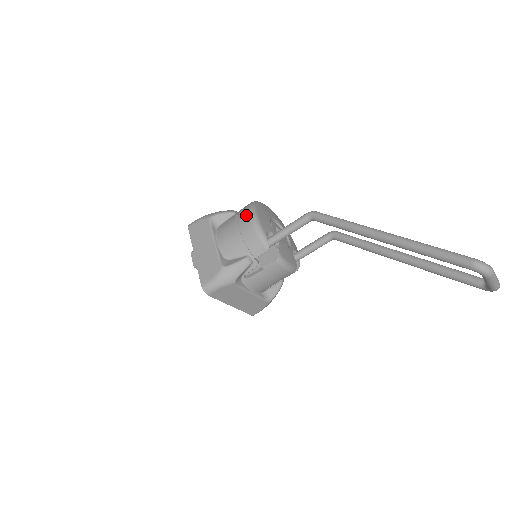
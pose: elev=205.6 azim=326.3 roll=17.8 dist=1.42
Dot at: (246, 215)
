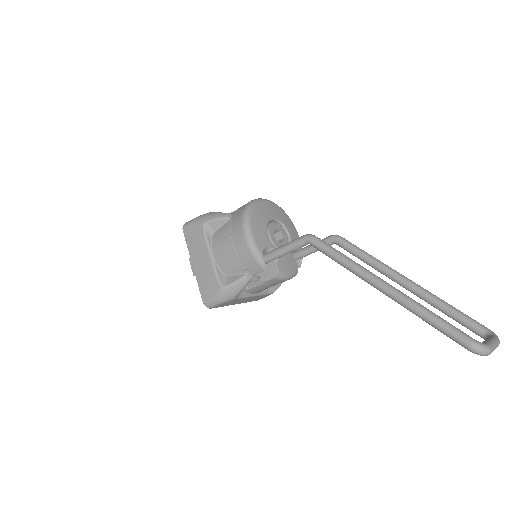
Dot at: (240, 231)
